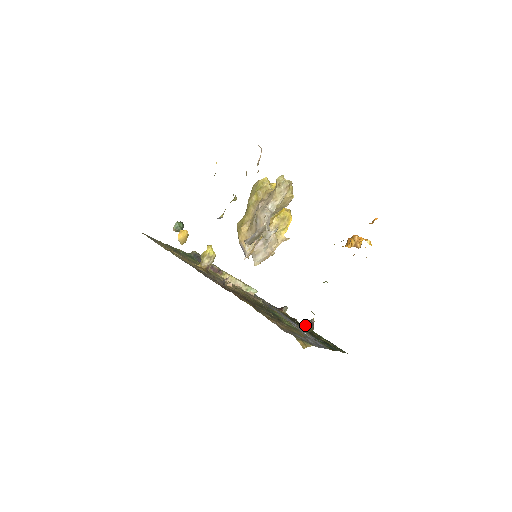
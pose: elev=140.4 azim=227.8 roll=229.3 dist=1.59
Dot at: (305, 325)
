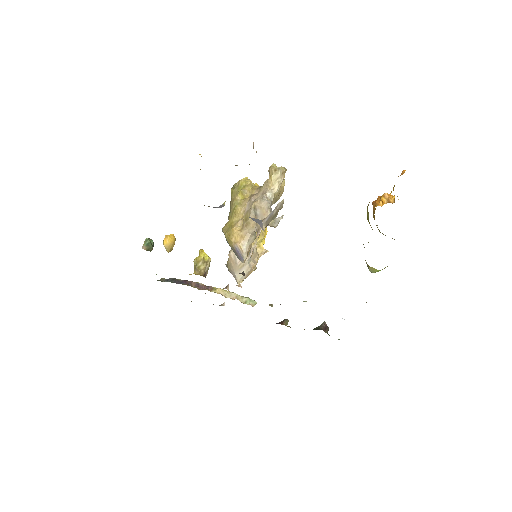
Dot at: (320, 328)
